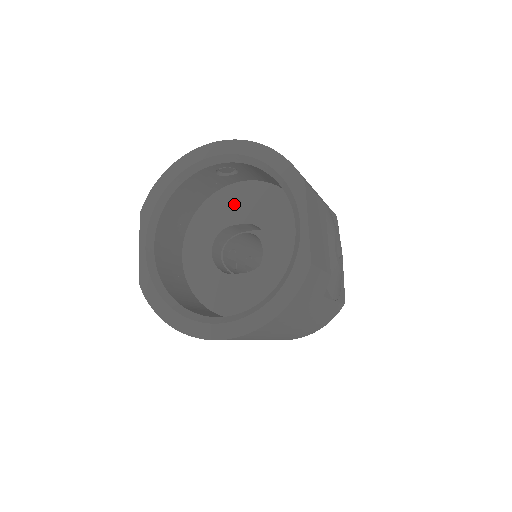
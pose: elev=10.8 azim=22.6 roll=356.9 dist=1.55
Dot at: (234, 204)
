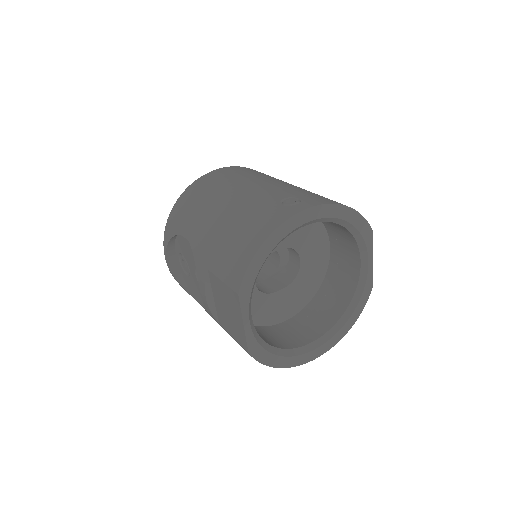
Dot at: occluded
